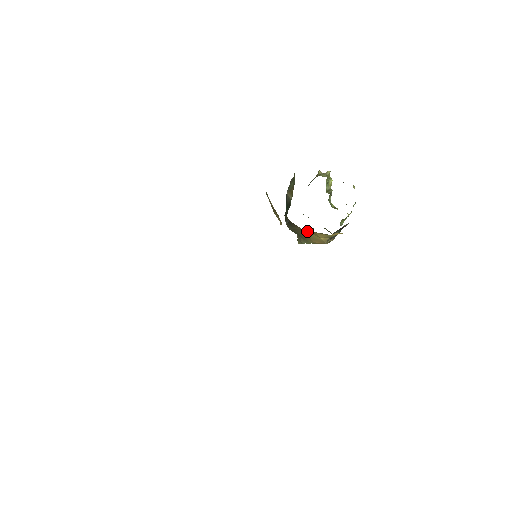
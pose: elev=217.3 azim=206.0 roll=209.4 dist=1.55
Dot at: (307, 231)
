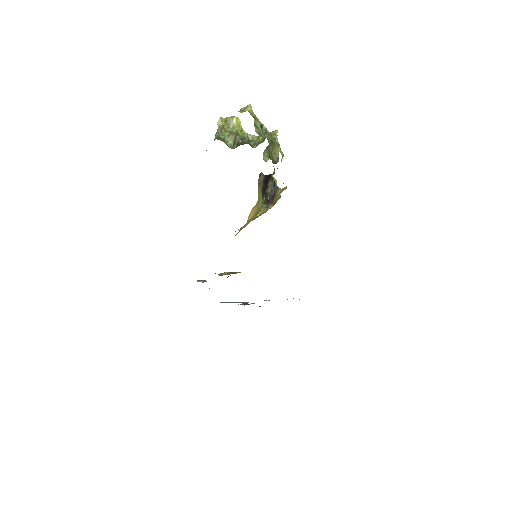
Dot at: occluded
